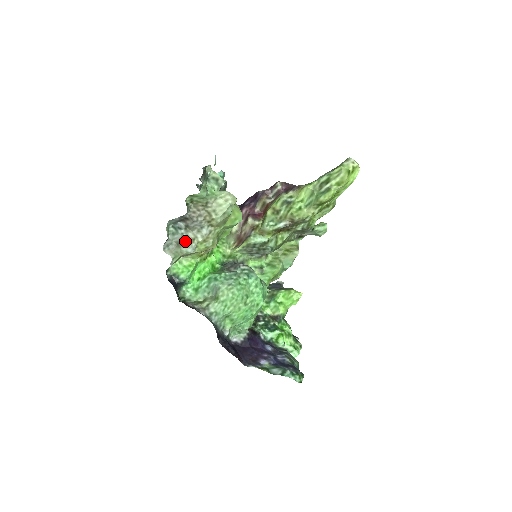
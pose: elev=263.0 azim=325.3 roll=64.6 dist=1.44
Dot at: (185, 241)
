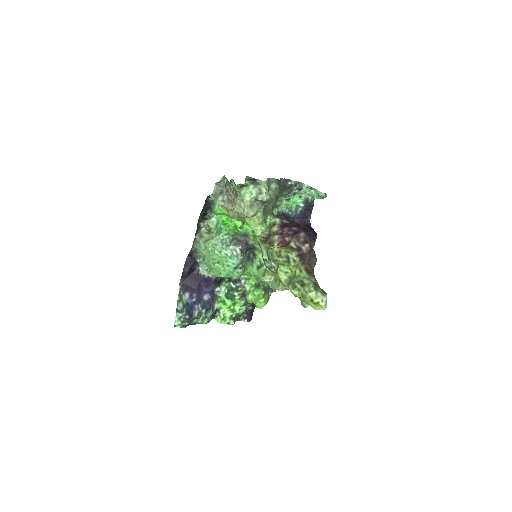
Dot at: (221, 196)
